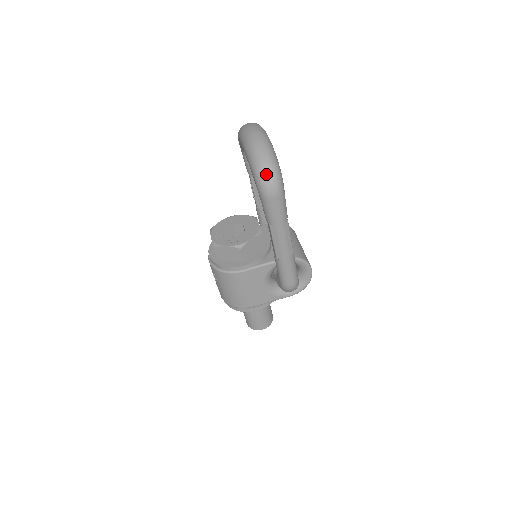
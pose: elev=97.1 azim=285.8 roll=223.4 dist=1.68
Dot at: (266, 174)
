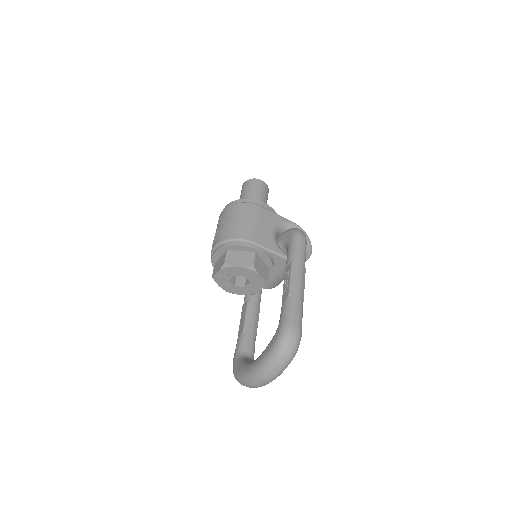
Dot at: occluded
